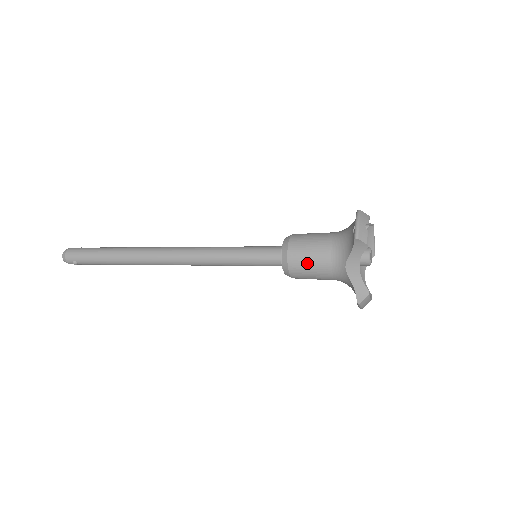
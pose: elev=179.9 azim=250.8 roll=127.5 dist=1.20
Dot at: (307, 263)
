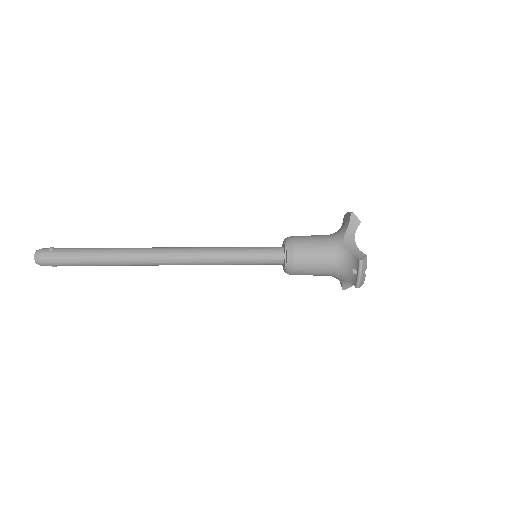
Dot at: occluded
